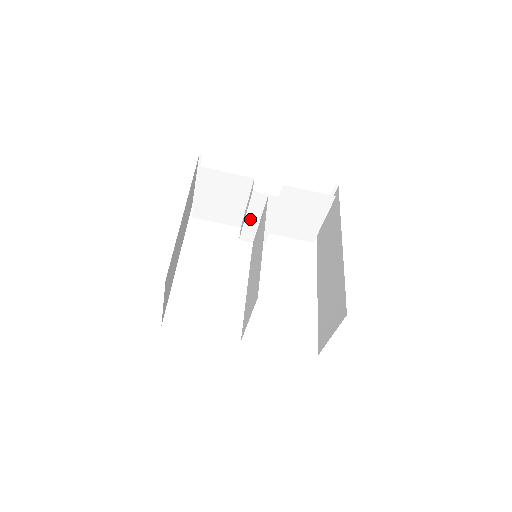
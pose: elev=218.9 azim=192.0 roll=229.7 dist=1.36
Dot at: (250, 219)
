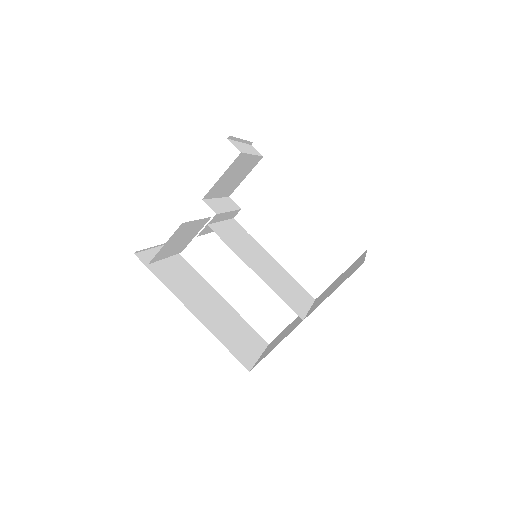
Dot at: occluded
